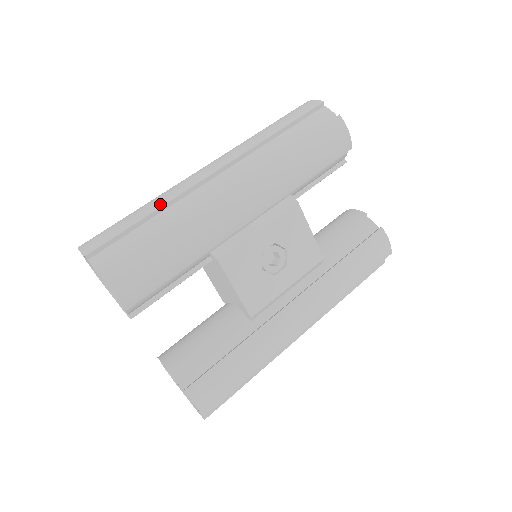
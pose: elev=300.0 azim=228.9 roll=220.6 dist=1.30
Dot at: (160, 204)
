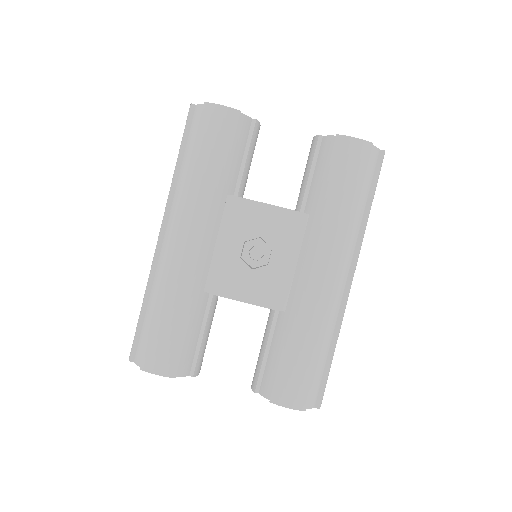
Dot at: (145, 290)
